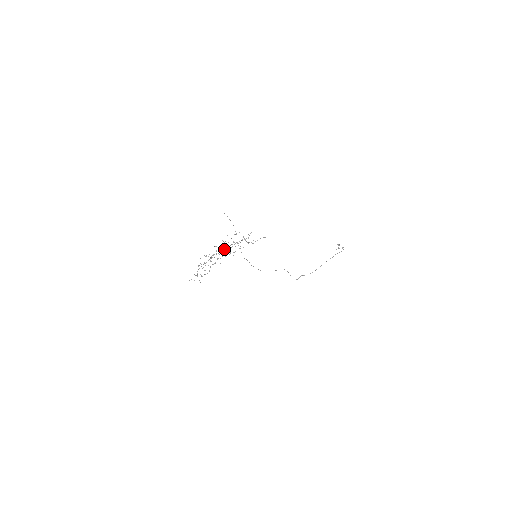
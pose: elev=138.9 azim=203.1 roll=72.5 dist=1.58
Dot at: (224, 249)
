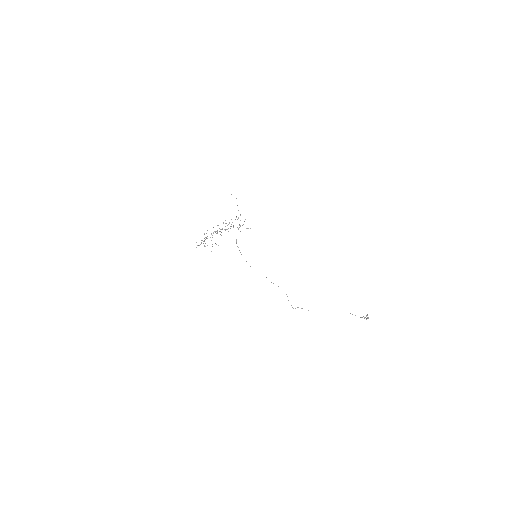
Dot at: occluded
